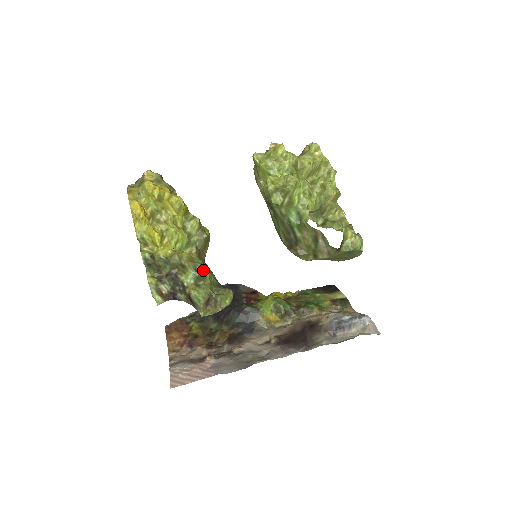
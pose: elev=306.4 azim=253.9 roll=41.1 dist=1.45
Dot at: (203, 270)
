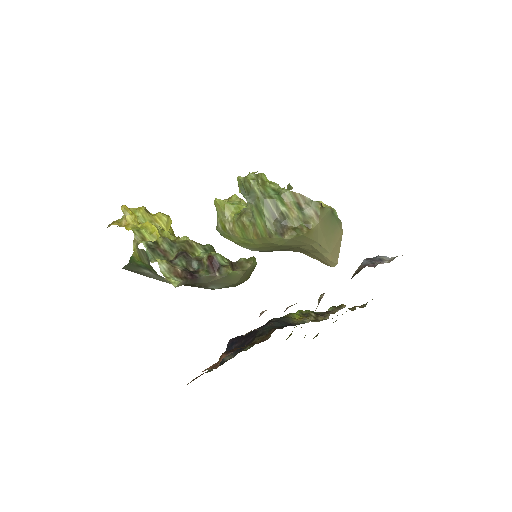
Dot at: (213, 248)
